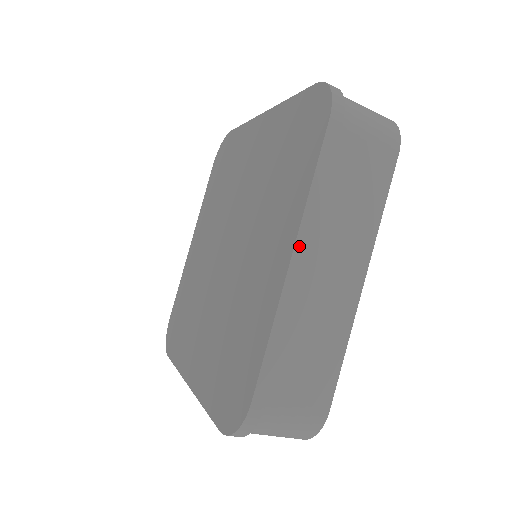
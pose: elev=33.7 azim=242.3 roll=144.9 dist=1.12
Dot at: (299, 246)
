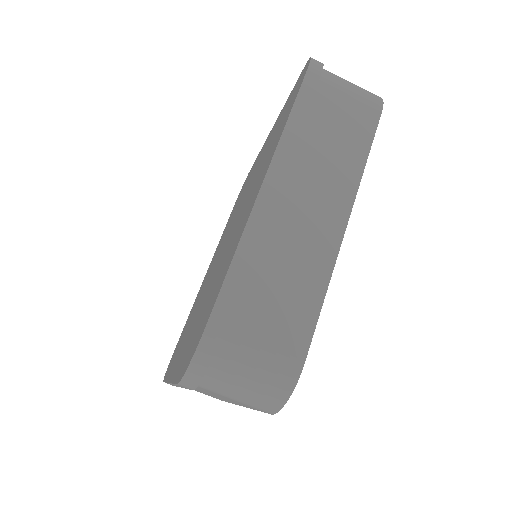
Dot at: (271, 174)
